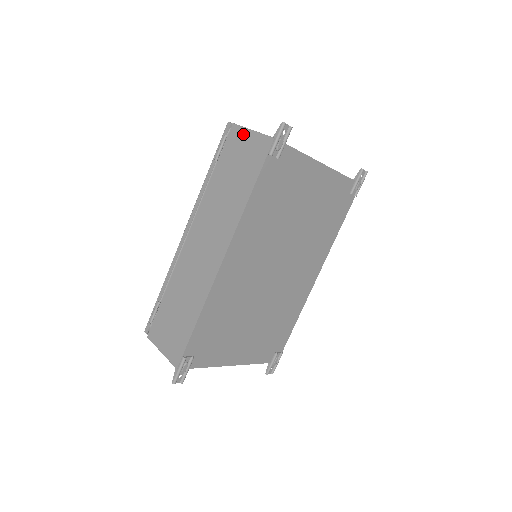
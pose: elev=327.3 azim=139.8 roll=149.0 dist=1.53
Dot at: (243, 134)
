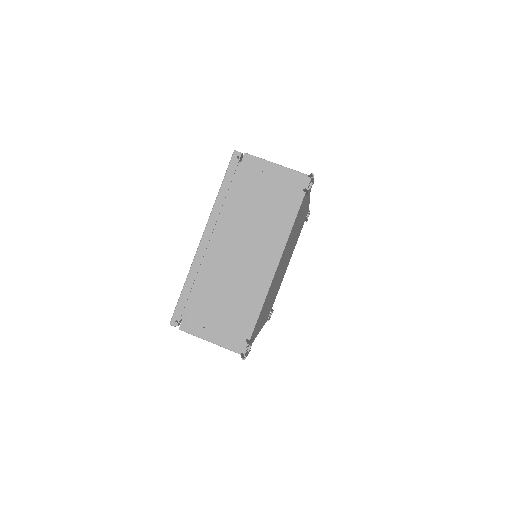
Dot at: occluded
